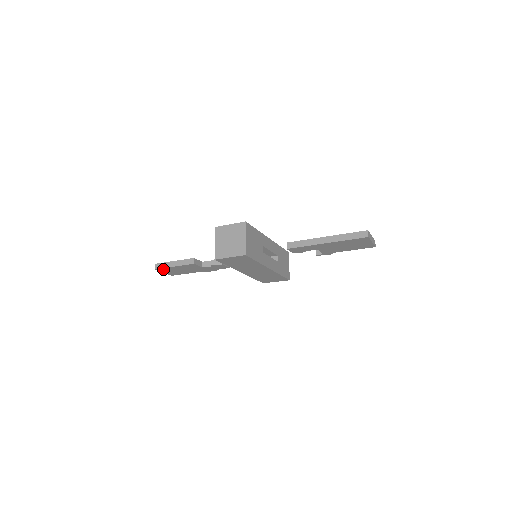
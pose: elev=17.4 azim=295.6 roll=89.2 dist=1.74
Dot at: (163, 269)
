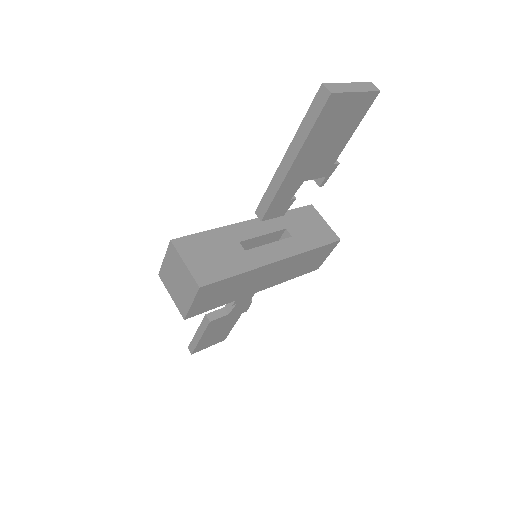
Dot at: (199, 347)
